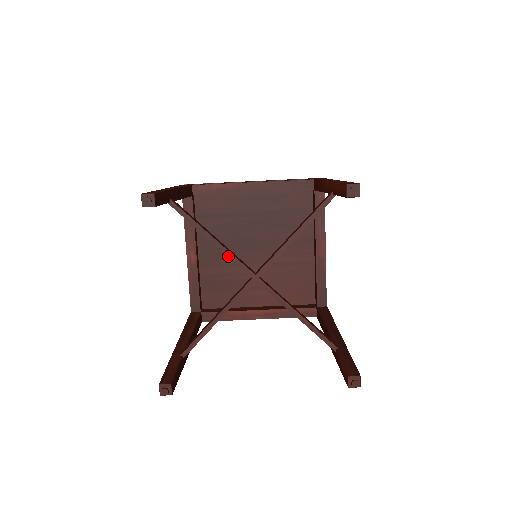
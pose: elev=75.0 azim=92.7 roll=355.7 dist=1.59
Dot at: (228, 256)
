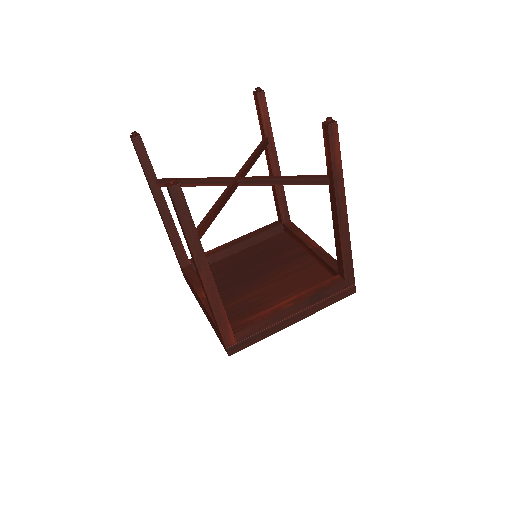
Dot at: (209, 179)
